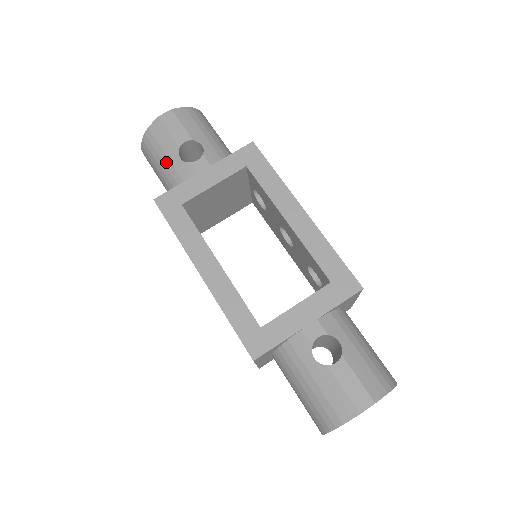
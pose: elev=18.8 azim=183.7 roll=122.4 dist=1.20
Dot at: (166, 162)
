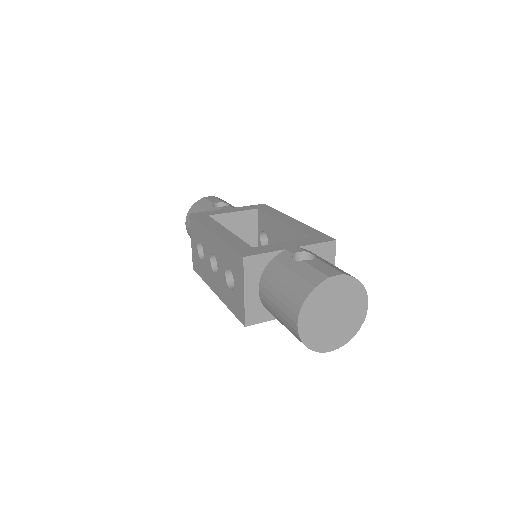
Dot at: occluded
